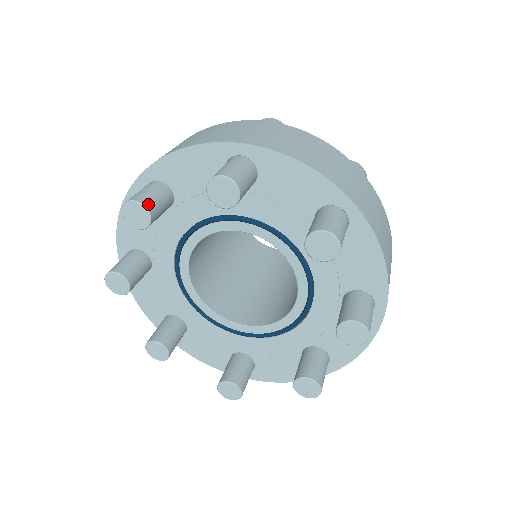
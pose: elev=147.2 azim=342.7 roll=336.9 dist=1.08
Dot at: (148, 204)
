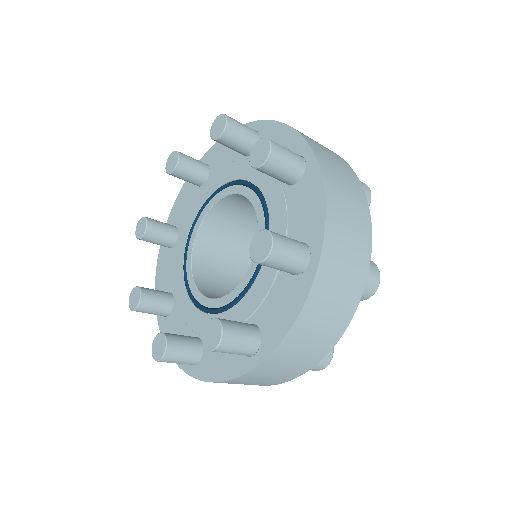
Dot at: (182, 155)
